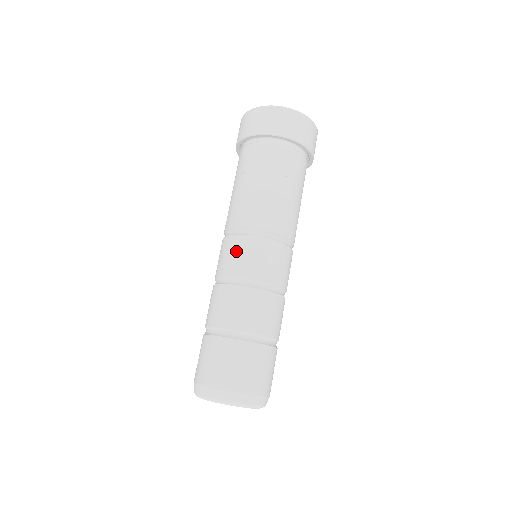
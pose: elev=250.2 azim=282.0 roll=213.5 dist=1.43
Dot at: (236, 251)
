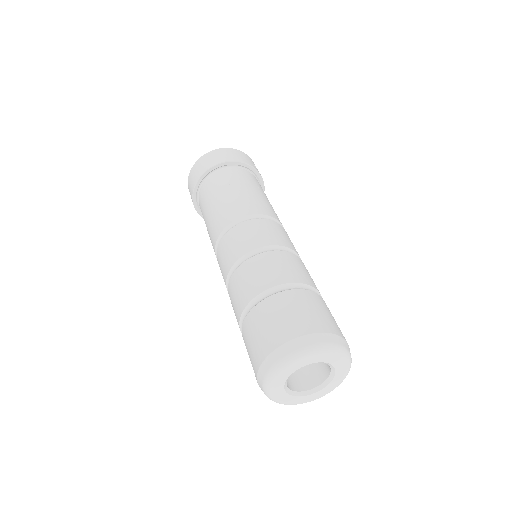
Dot at: (224, 252)
